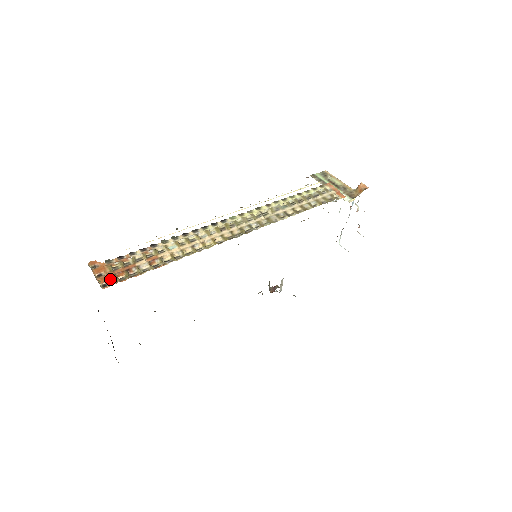
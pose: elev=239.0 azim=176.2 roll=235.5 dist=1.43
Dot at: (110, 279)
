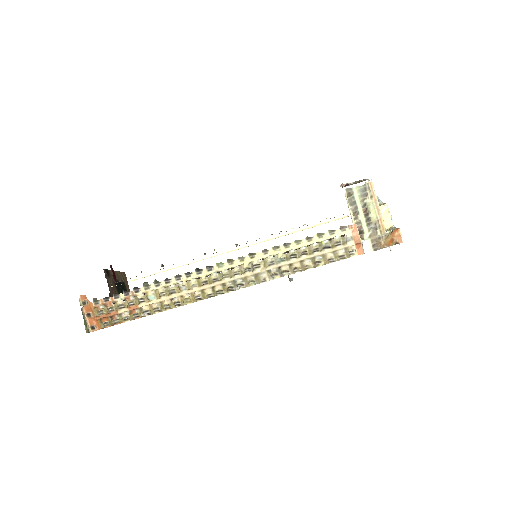
Dot at: (97, 323)
